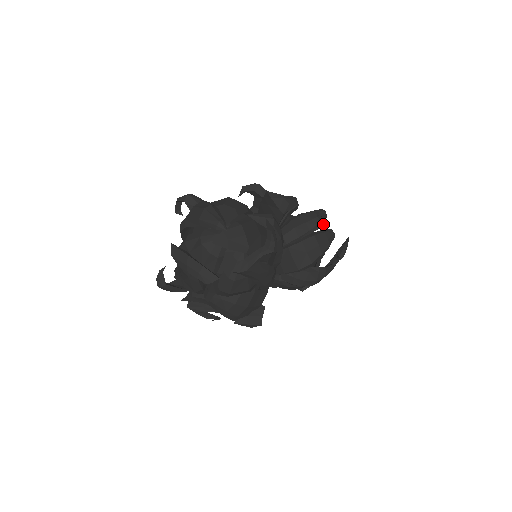
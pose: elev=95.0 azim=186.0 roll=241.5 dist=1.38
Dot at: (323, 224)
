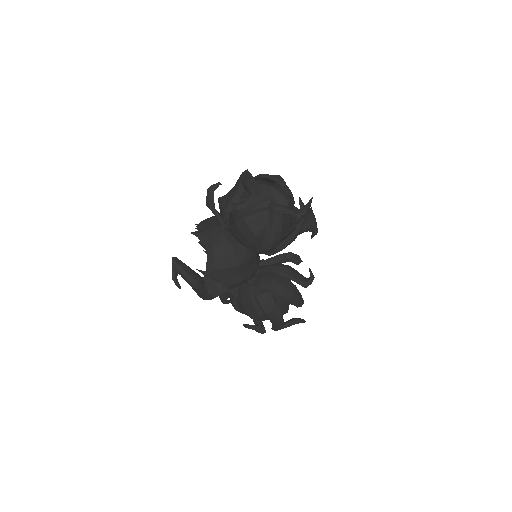
Dot at: (305, 286)
